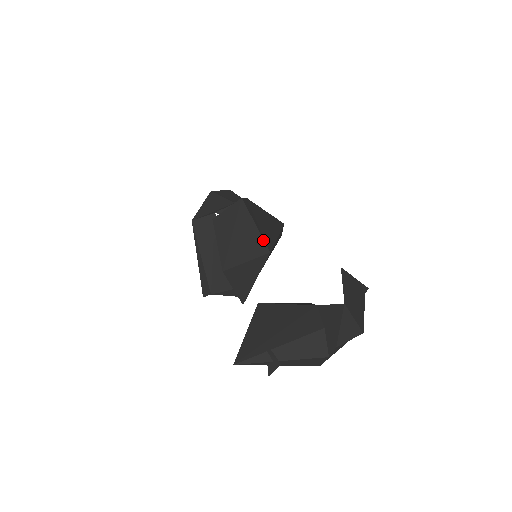
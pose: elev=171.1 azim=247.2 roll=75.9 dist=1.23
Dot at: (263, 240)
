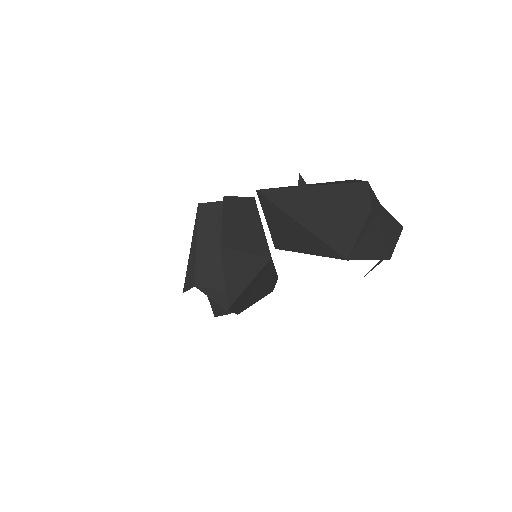
Dot at: (267, 243)
